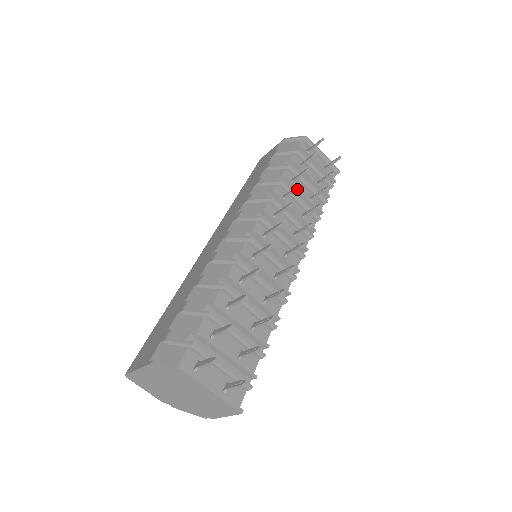
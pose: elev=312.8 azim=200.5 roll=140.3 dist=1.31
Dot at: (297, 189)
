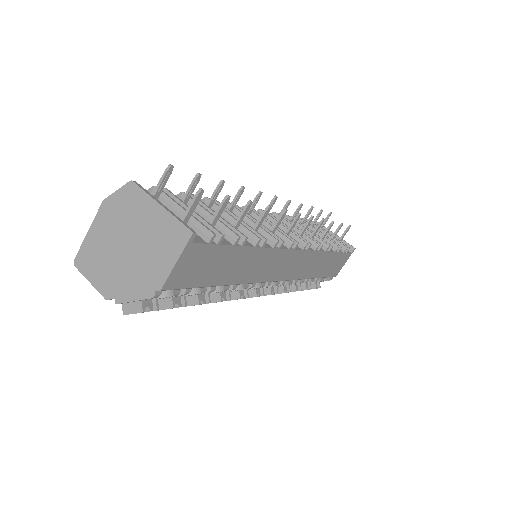
Dot at: (299, 207)
